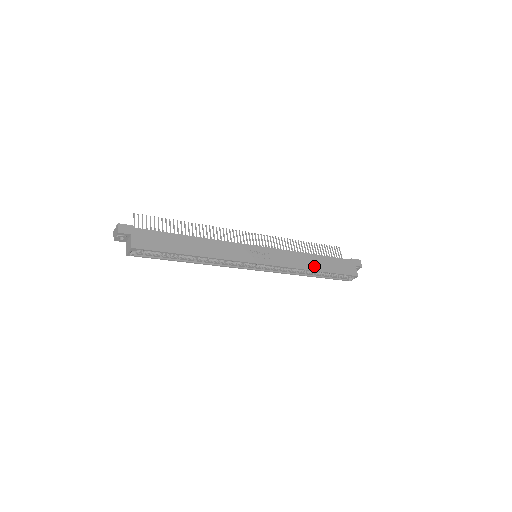
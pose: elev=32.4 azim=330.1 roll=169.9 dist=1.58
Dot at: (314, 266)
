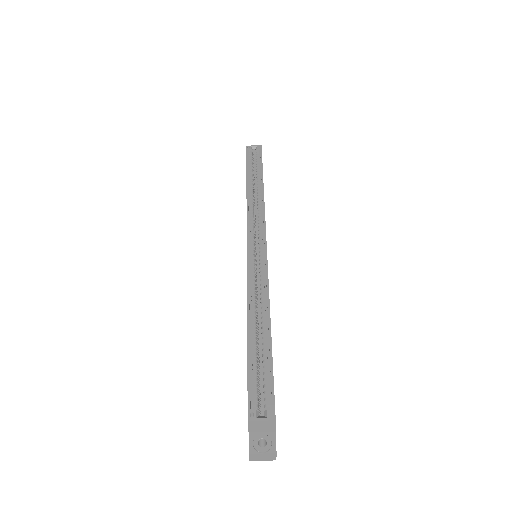
Dot at: occluded
